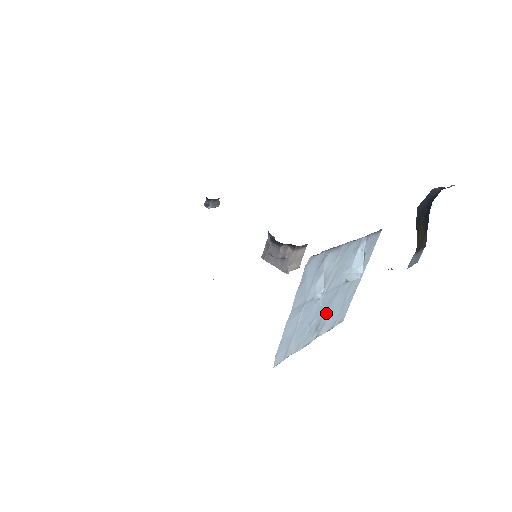
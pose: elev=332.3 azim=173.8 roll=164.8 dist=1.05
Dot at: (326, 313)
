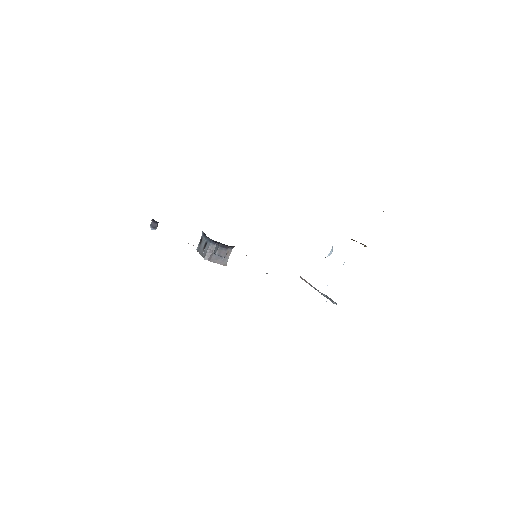
Dot at: occluded
